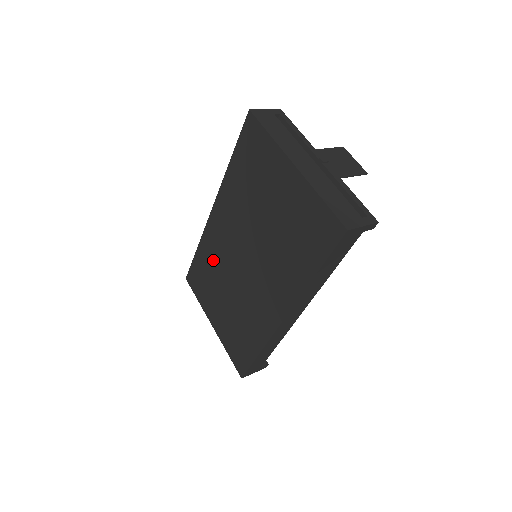
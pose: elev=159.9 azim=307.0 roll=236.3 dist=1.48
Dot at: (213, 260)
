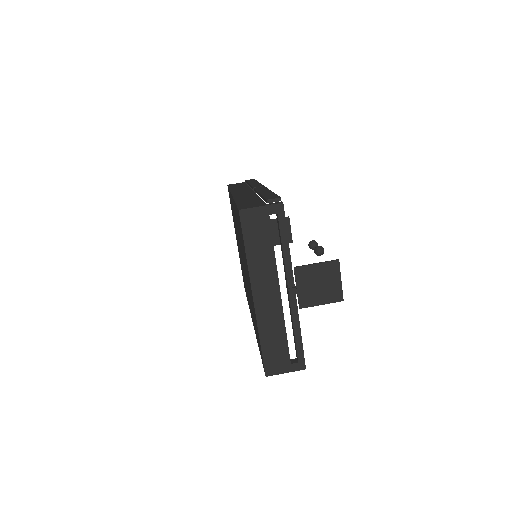
Dot at: occluded
